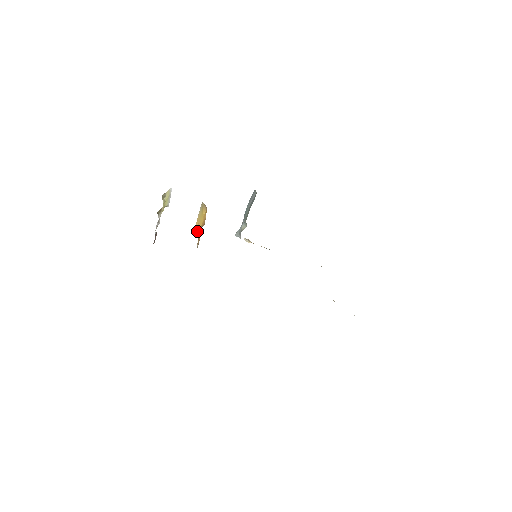
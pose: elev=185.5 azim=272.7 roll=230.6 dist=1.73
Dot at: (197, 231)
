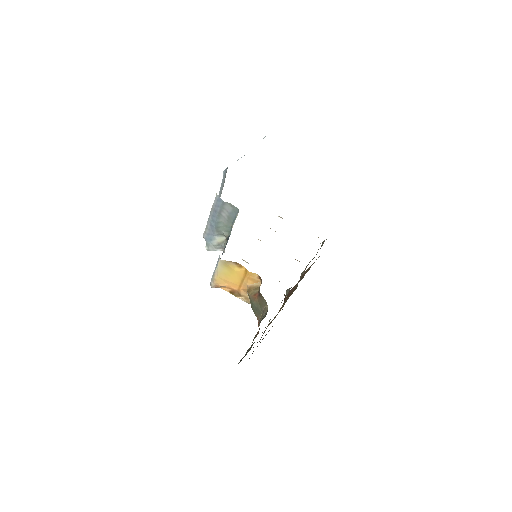
Dot at: (224, 286)
